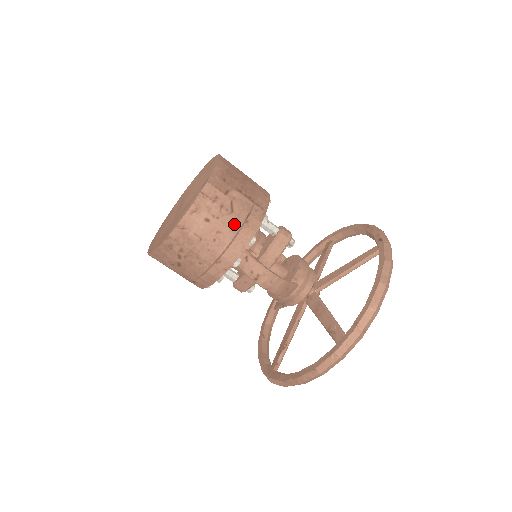
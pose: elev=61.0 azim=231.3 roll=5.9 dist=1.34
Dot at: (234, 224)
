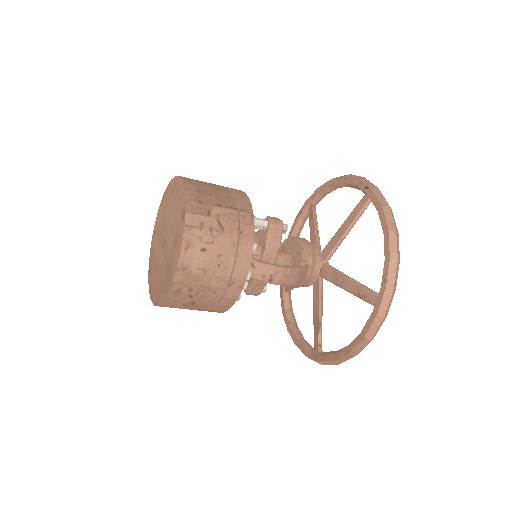
Dot at: (230, 241)
